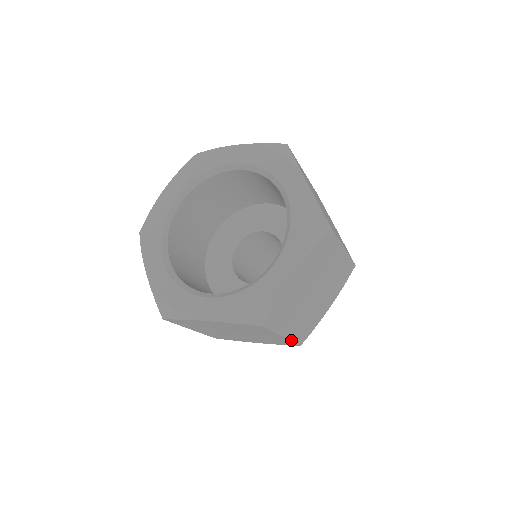
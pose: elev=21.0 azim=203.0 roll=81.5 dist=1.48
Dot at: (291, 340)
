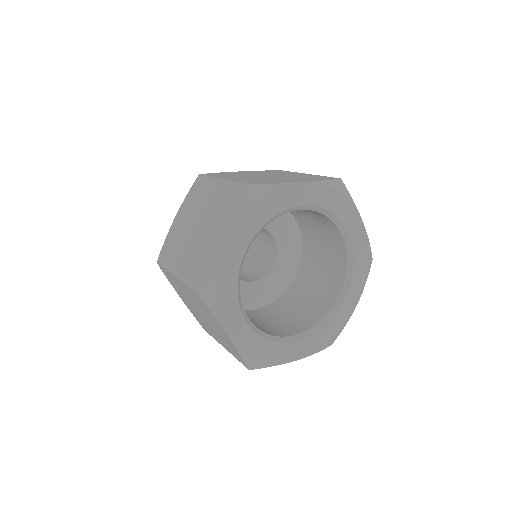
Dot at: occluded
